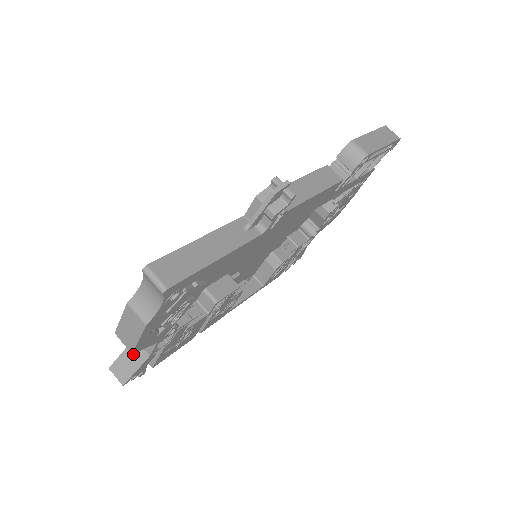
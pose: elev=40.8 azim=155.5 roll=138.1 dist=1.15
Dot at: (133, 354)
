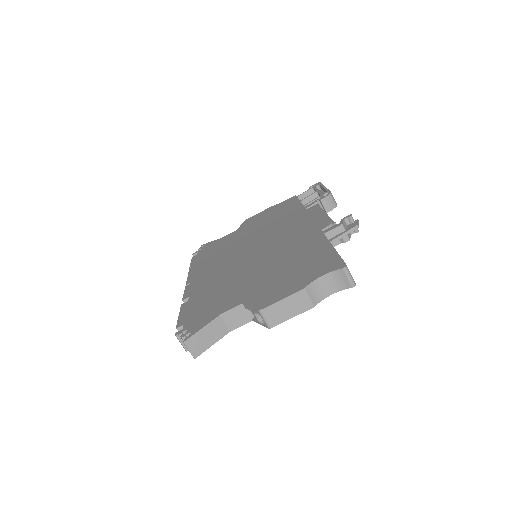
Dot at: (214, 329)
